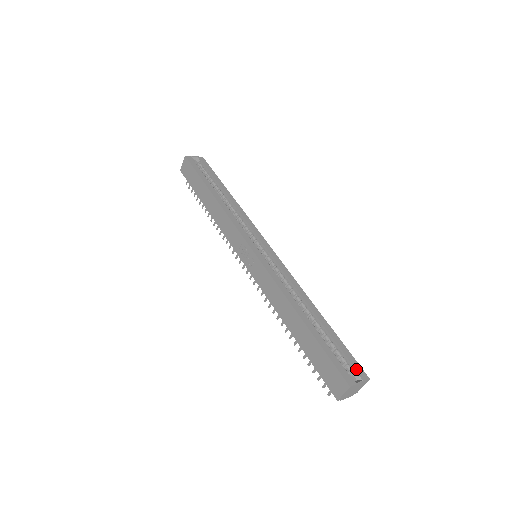
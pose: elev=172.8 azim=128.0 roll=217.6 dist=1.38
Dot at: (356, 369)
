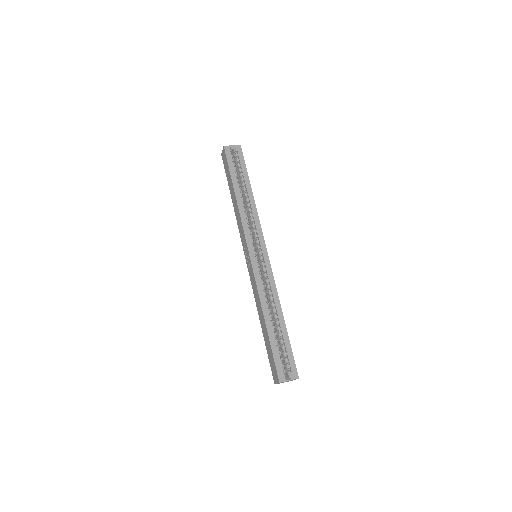
Dot at: (291, 369)
